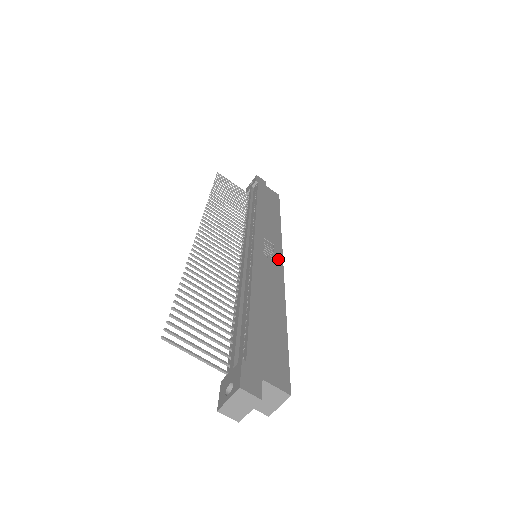
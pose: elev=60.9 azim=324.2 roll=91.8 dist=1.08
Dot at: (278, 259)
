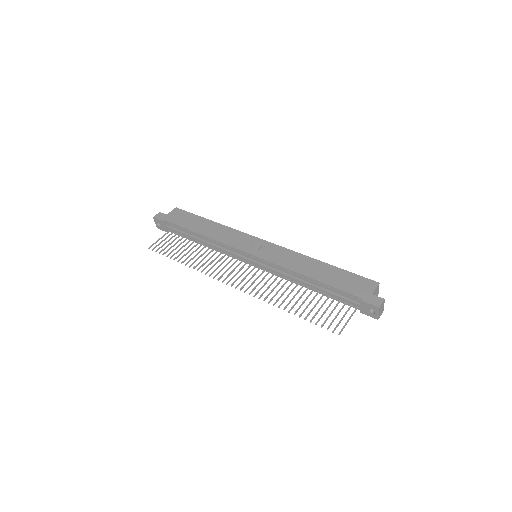
Dot at: (266, 244)
